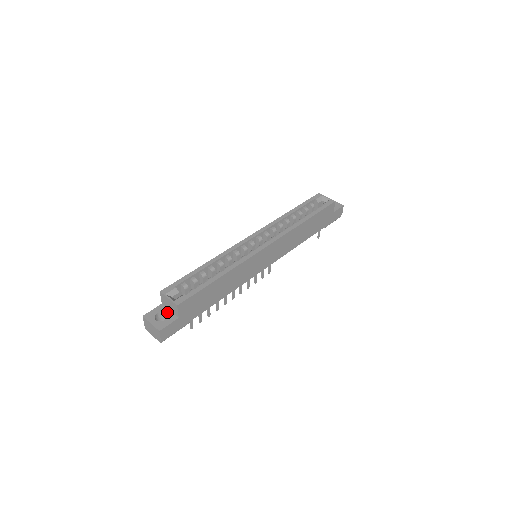
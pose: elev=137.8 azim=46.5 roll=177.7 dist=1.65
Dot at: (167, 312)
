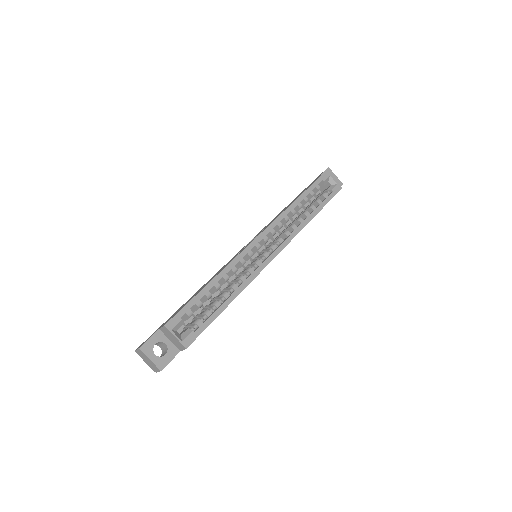
Dot at: (167, 342)
